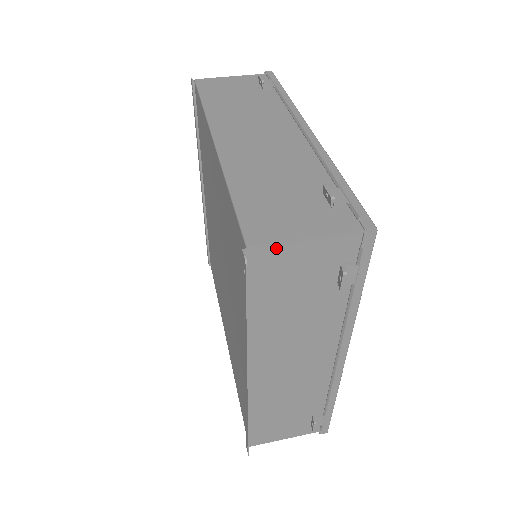
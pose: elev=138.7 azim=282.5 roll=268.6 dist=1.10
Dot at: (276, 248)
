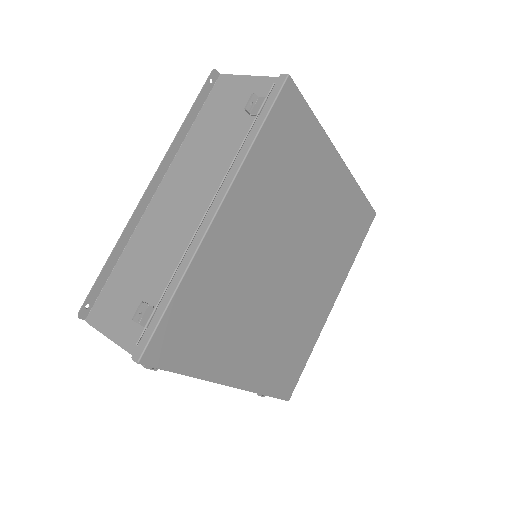
Dot at: (234, 77)
